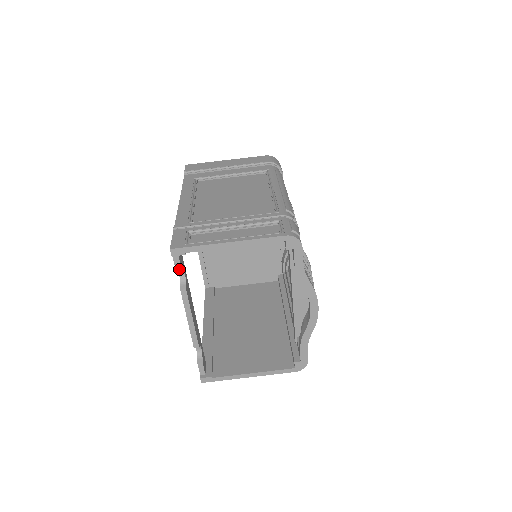
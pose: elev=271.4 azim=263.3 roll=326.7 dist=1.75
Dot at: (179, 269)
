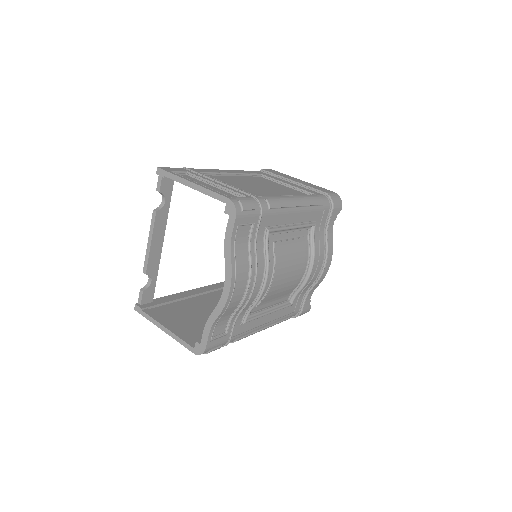
Dot at: (158, 190)
